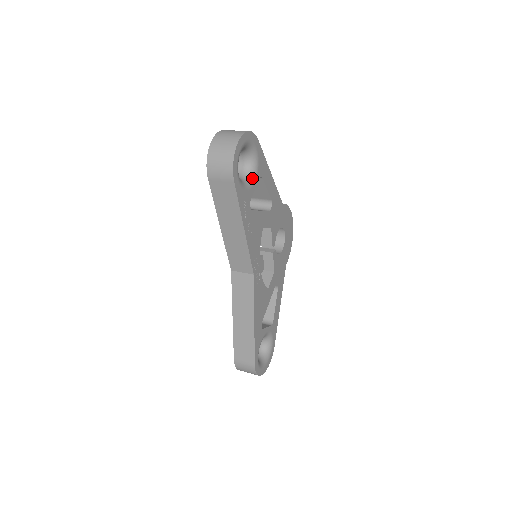
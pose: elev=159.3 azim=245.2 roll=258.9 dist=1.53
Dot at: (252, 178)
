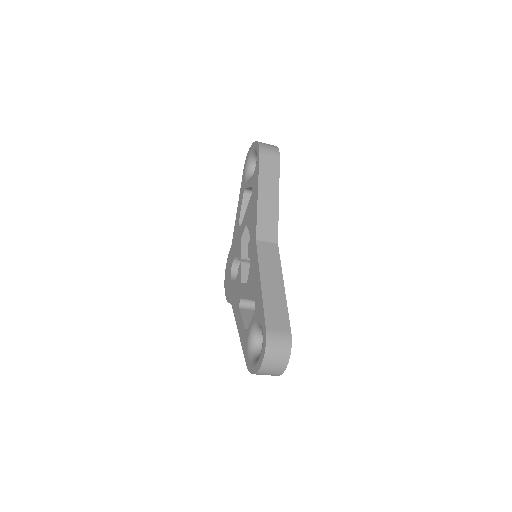
Dot at: occluded
